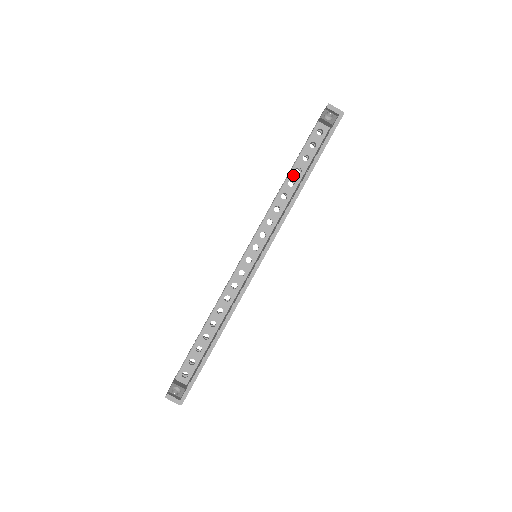
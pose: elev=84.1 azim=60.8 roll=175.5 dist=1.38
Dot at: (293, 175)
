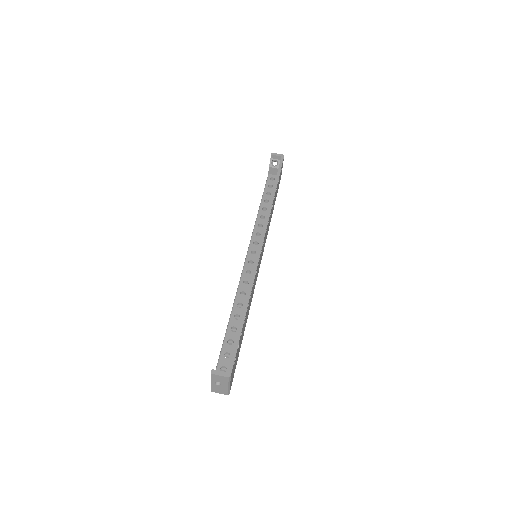
Dot at: (264, 204)
